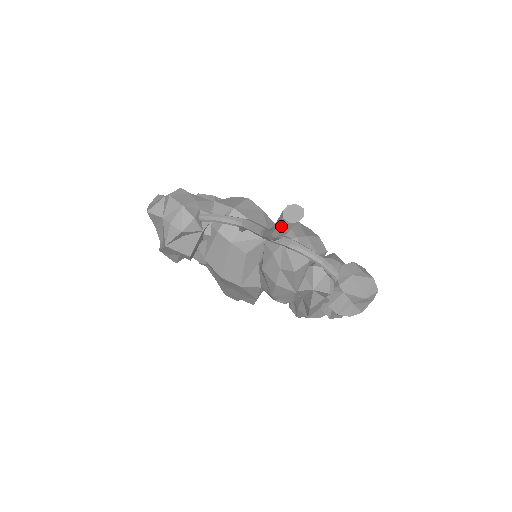
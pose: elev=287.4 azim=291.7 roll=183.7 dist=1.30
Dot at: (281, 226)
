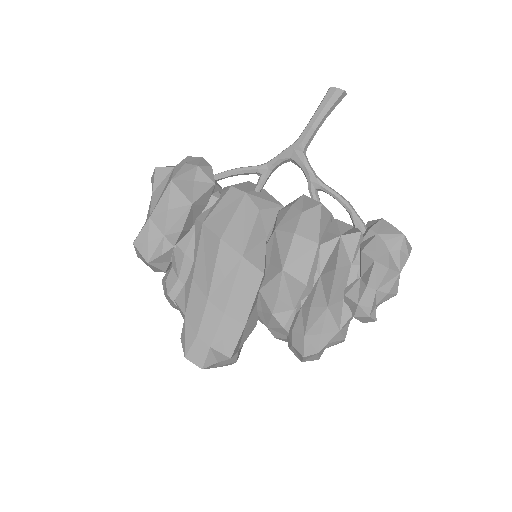
Dot at: (328, 96)
